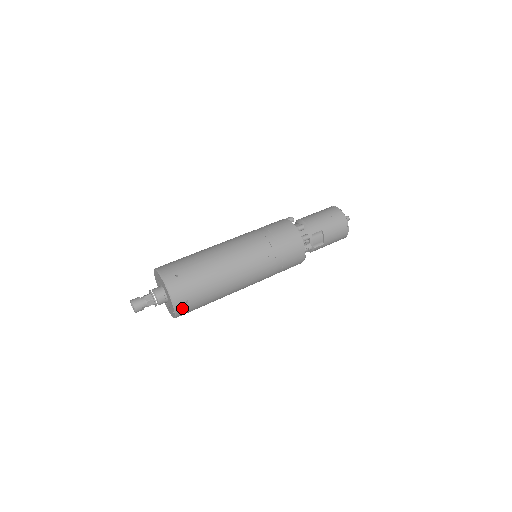
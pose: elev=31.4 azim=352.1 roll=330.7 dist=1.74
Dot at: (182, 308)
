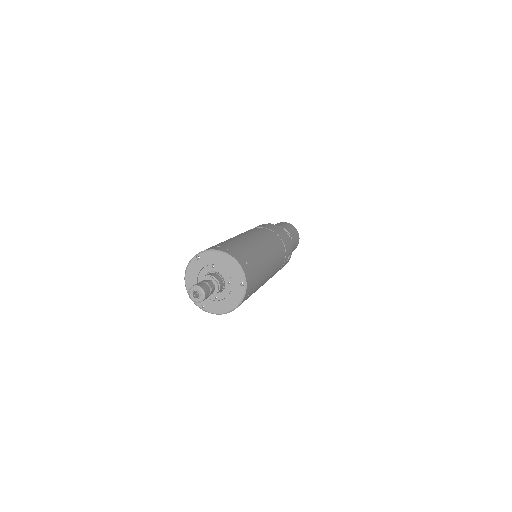
Dot at: (247, 271)
